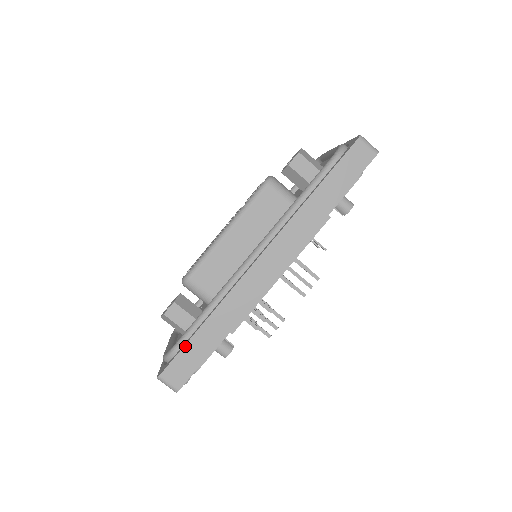
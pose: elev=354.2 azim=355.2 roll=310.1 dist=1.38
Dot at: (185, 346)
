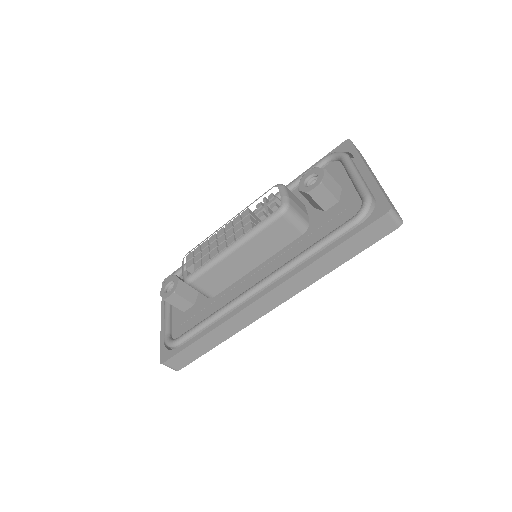
Dot at: (187, 348)
